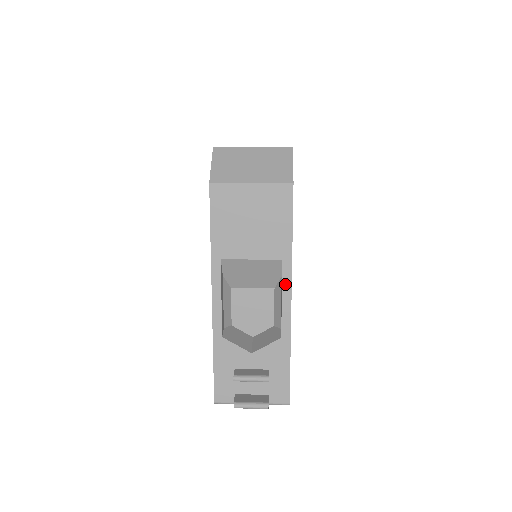
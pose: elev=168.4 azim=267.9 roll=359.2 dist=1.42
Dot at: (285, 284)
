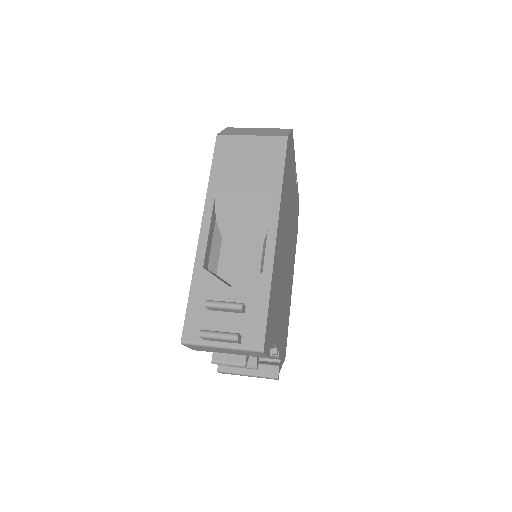
Dot at: (272, 219)
